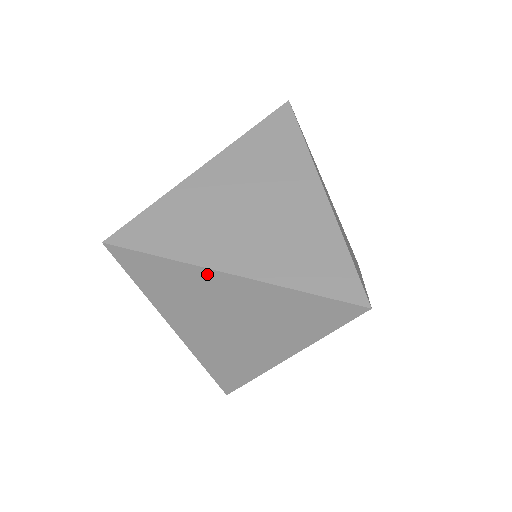
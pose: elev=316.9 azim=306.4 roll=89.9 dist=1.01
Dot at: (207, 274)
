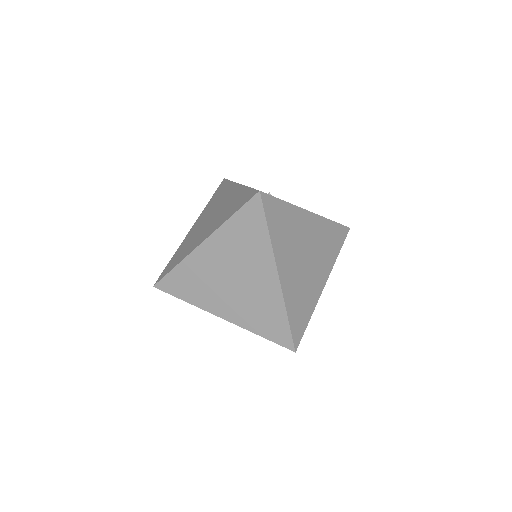
Dot at: (211, 312)
